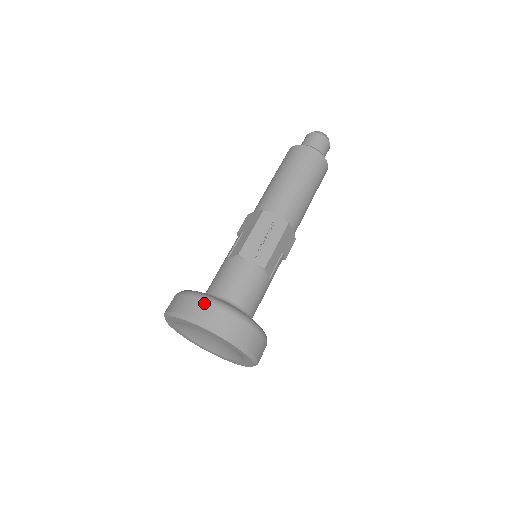
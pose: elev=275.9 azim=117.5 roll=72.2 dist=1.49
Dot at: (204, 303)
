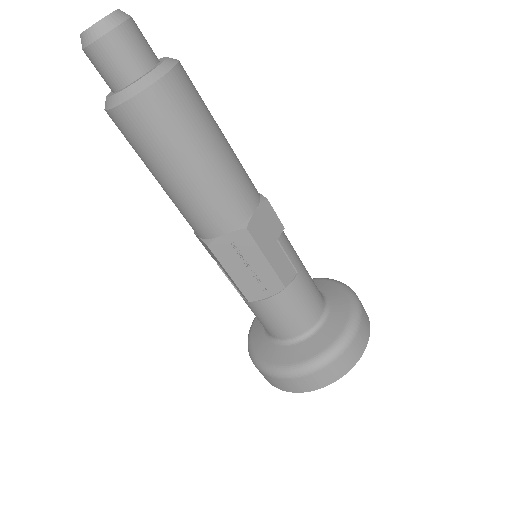
Dot at: (286, 381)
